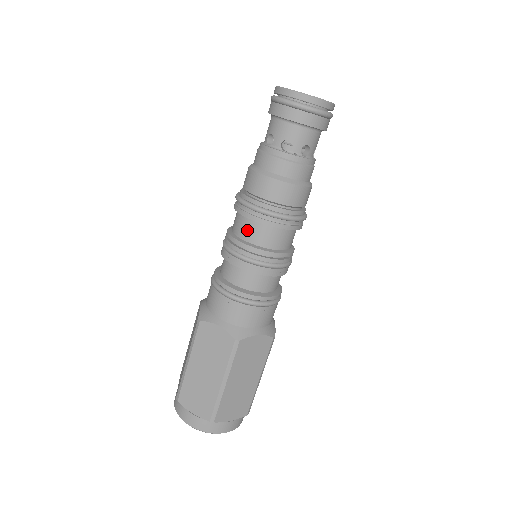
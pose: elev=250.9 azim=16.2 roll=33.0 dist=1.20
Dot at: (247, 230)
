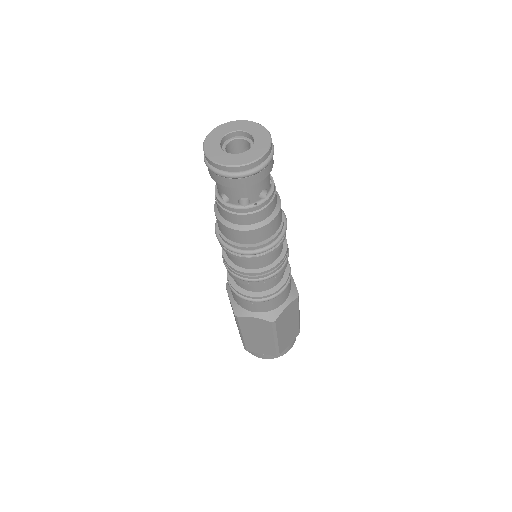
Dot at: (242, 262)
